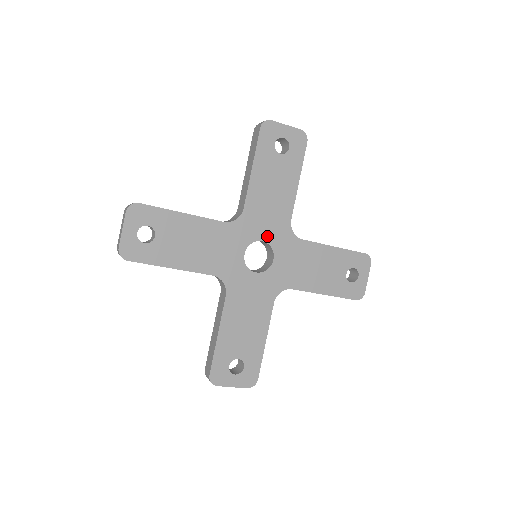
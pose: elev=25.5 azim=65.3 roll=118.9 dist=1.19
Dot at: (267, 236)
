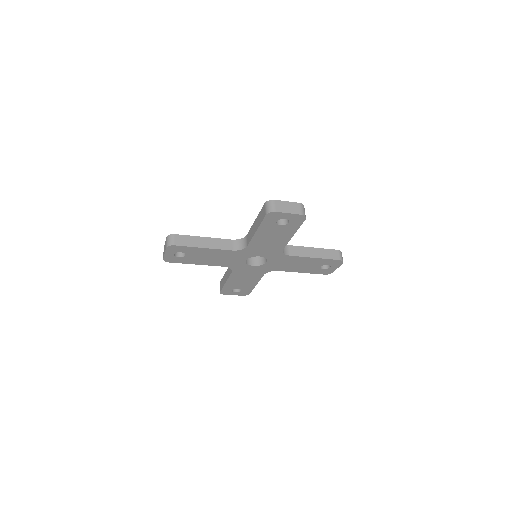
Dot at: (263, 255)
